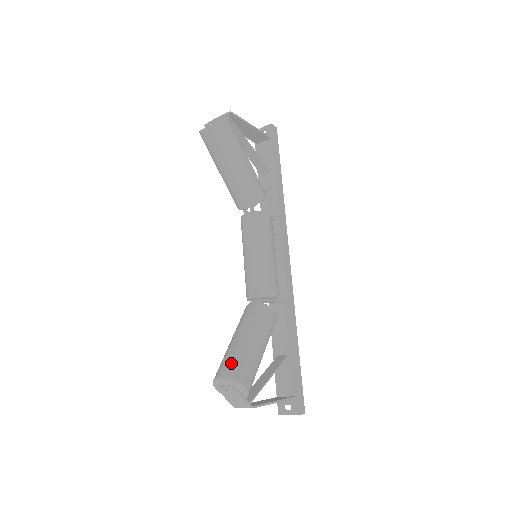
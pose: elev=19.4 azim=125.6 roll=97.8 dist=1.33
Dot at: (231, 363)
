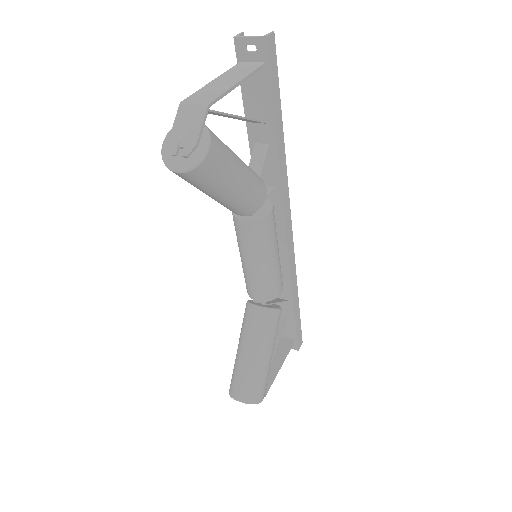
Dot at: (246, 387)
